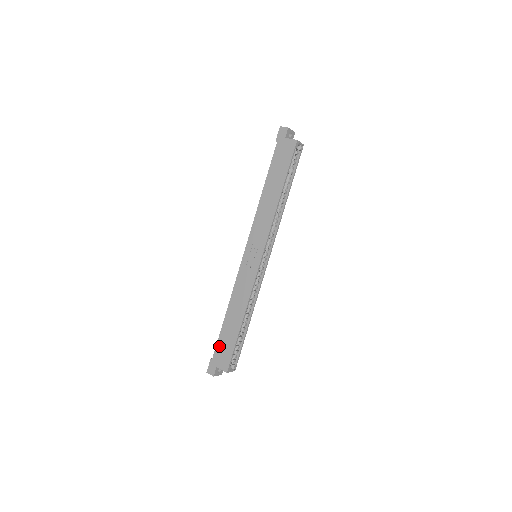
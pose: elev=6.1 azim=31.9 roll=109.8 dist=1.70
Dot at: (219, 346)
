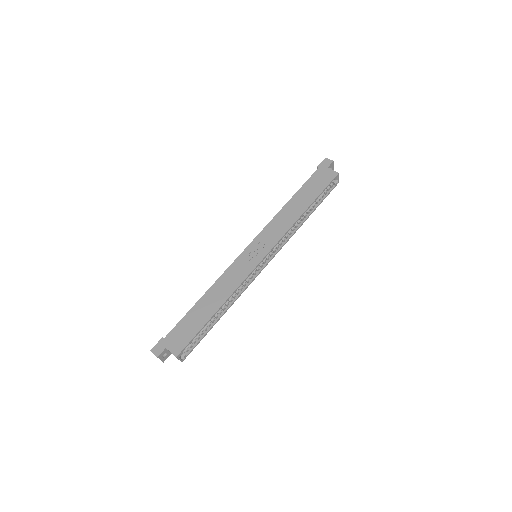
Dot at: (179, 327)
